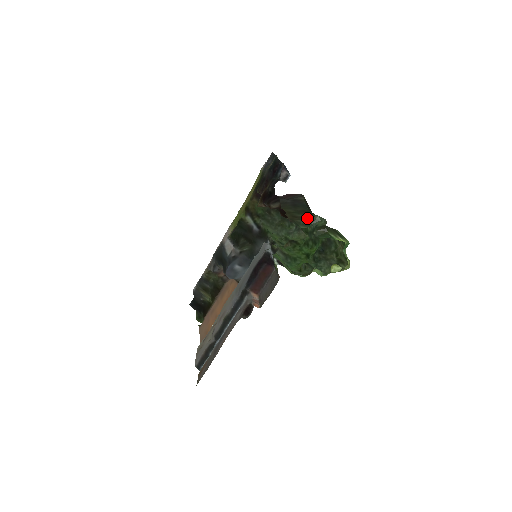
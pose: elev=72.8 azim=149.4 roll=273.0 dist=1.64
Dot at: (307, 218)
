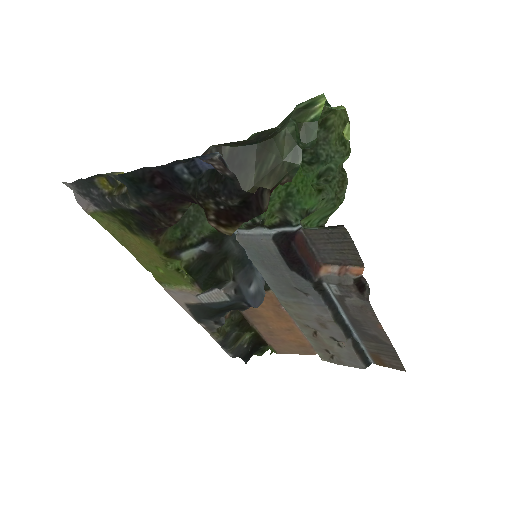
Dot at: (284, 149)
